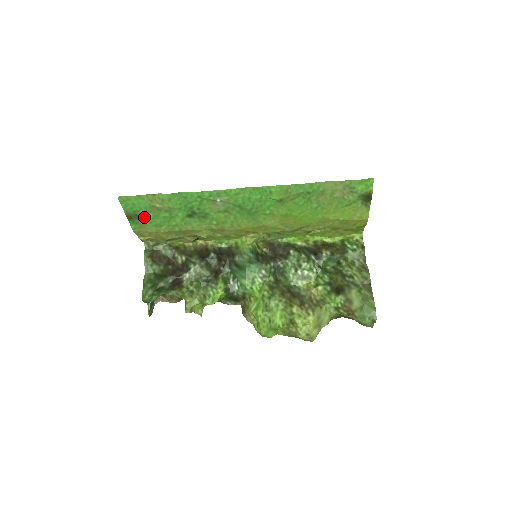
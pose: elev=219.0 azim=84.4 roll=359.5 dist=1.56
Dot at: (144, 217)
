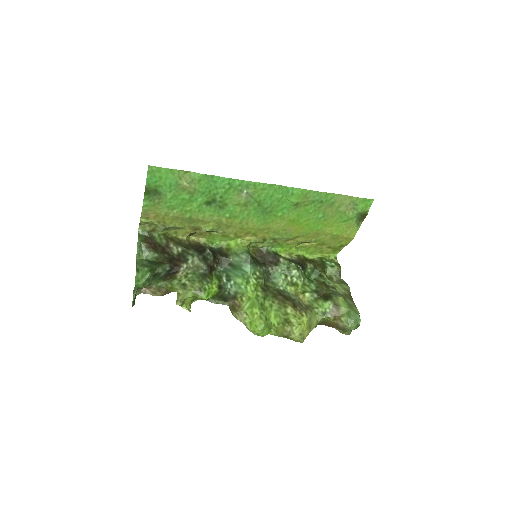
Dot at: (162, 195)
